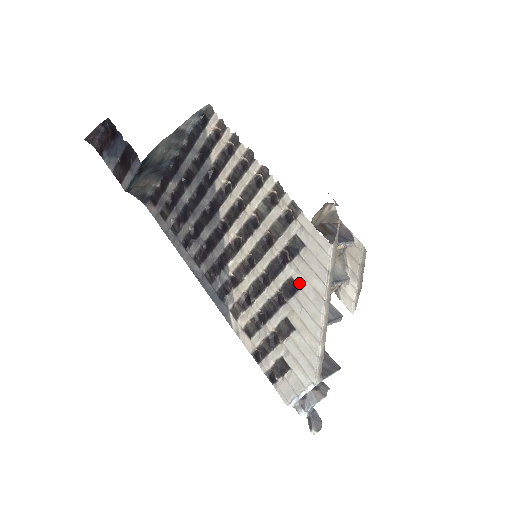
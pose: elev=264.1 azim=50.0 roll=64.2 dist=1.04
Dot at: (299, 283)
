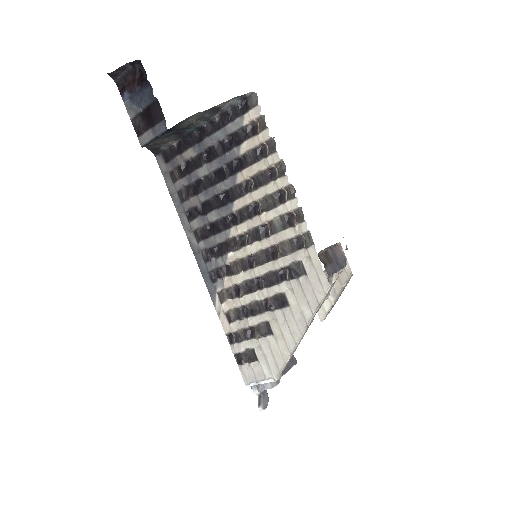
Dot at: (290, 301)
